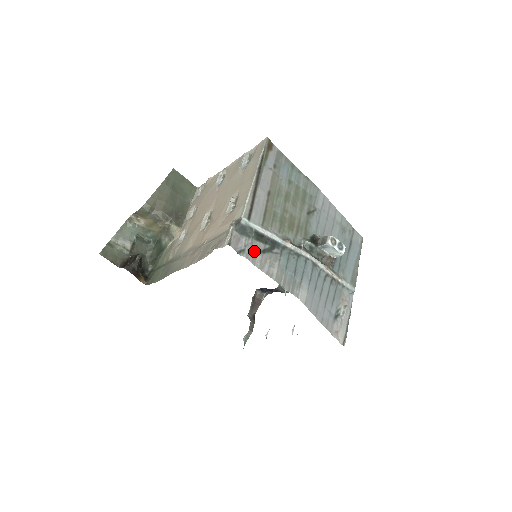
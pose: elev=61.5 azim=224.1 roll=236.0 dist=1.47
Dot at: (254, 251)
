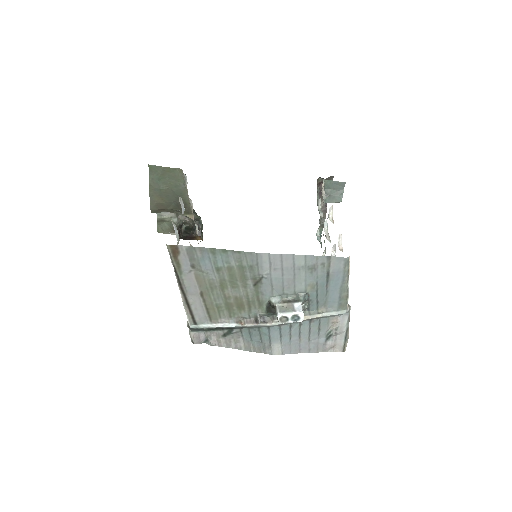
Dot at: (216, 338)
